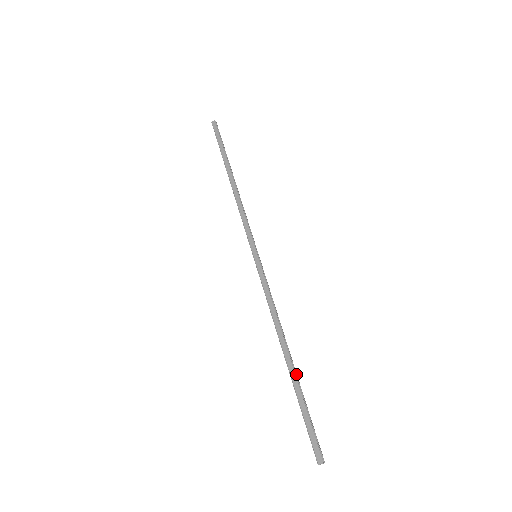
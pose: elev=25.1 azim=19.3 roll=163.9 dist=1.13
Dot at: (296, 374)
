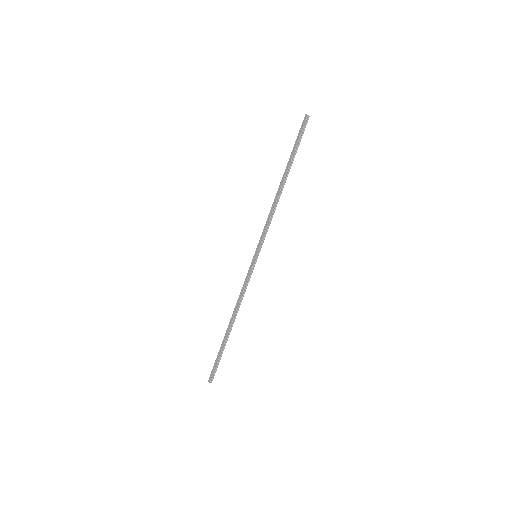
Dot at: occluded
